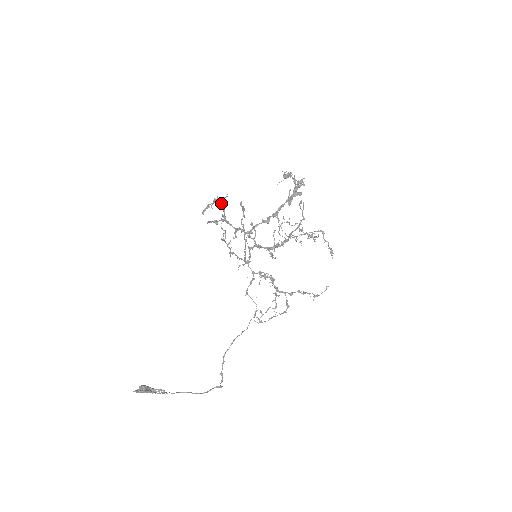
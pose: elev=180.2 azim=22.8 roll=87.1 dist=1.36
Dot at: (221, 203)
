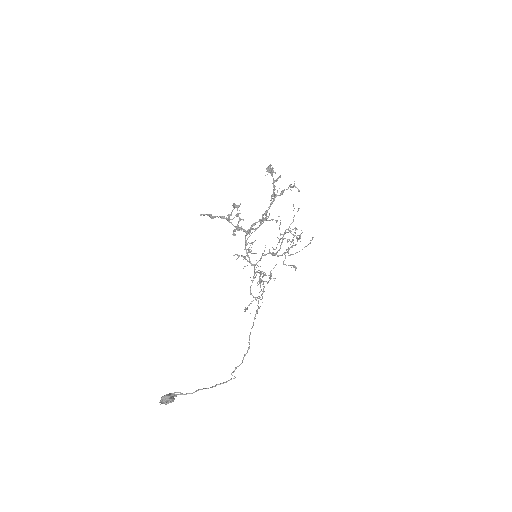
Dot at: occluded
